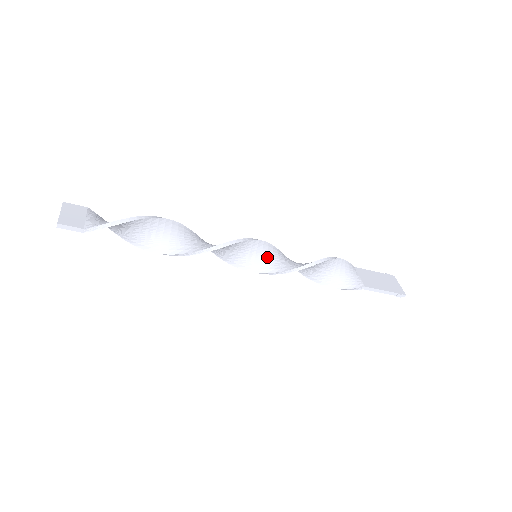
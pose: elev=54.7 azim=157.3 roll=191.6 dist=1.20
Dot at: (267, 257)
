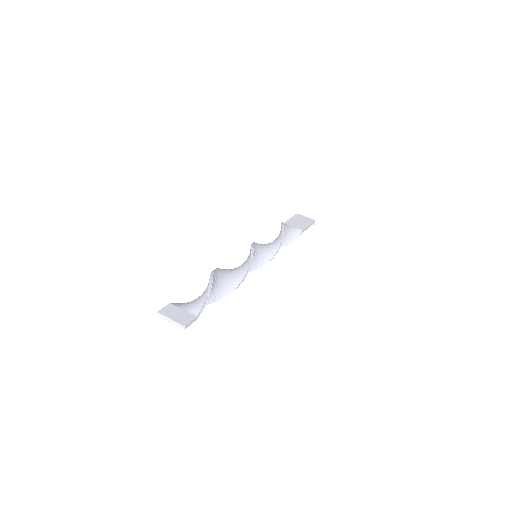
Dot at: (261, 252)
